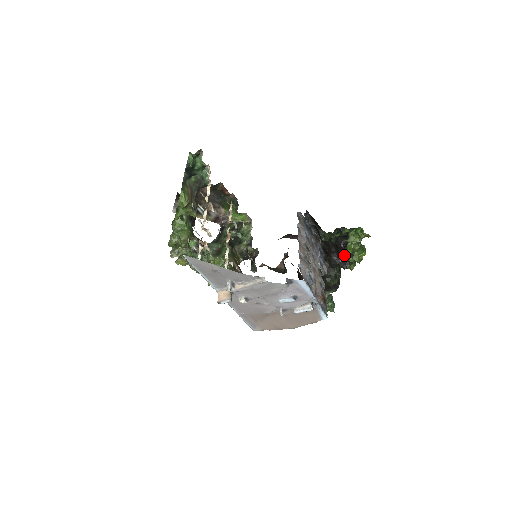
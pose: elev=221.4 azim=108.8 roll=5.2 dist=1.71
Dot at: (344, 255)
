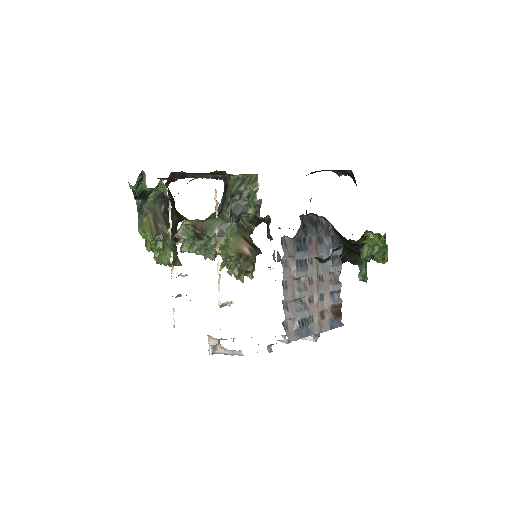
Dot at: (361, 257)
